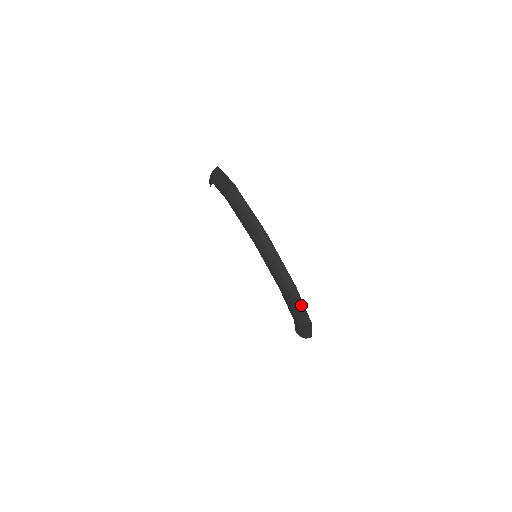
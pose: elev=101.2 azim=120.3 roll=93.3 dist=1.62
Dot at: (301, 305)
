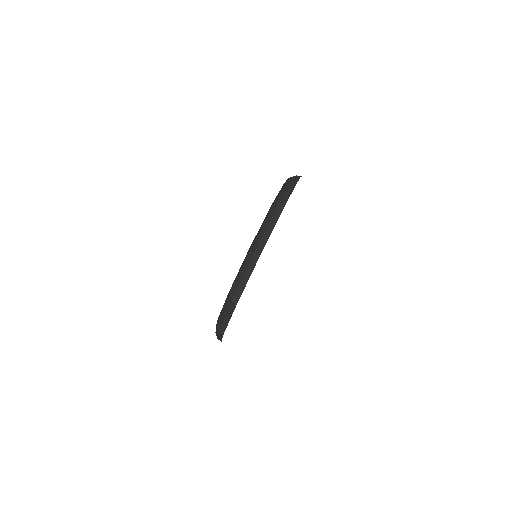
Dot at: (228, 318)
